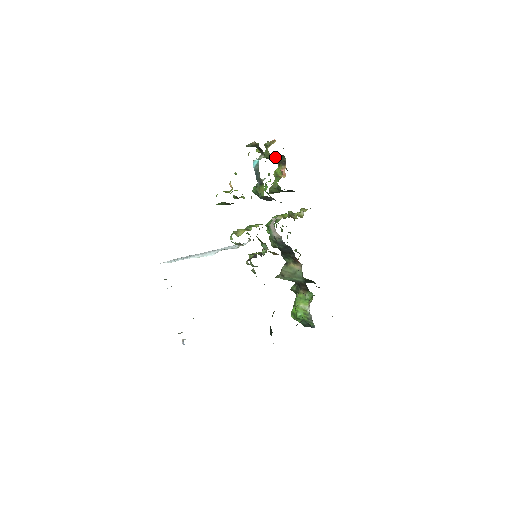
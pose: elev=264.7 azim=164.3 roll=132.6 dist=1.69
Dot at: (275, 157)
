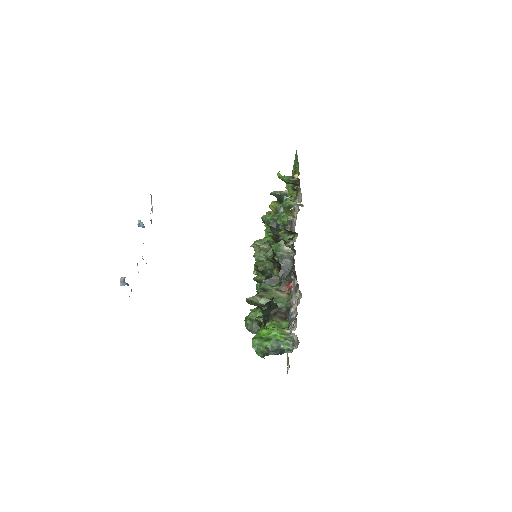
Dot at: occluded
